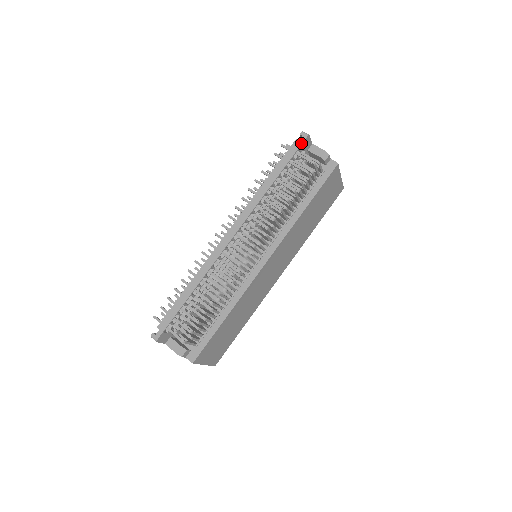
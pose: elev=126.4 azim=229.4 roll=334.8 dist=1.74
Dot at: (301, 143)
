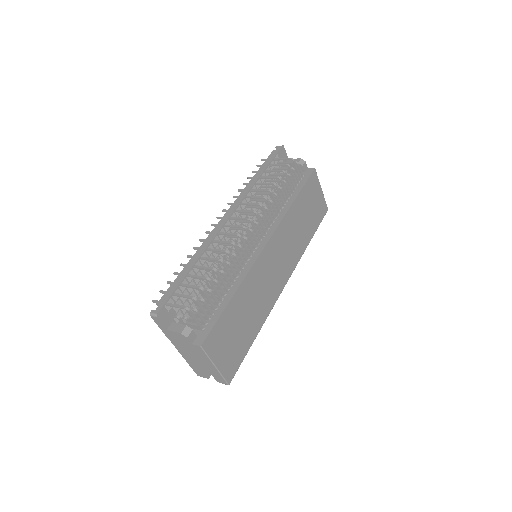
Dot at: (278, 151)
